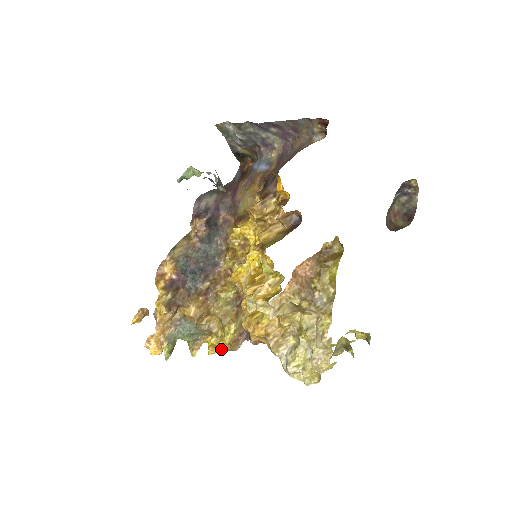
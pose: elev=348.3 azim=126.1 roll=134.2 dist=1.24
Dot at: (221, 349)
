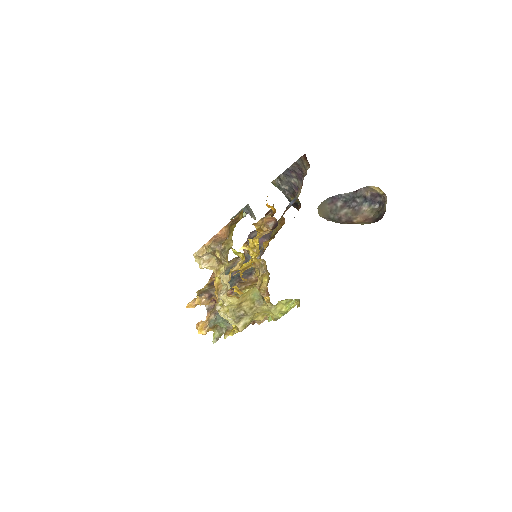
Dot at: (233, 329)
